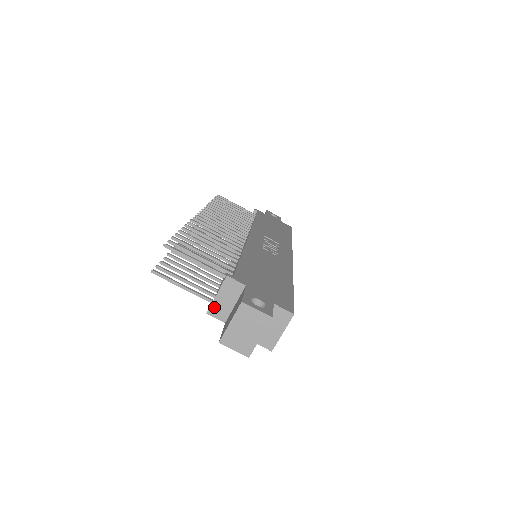
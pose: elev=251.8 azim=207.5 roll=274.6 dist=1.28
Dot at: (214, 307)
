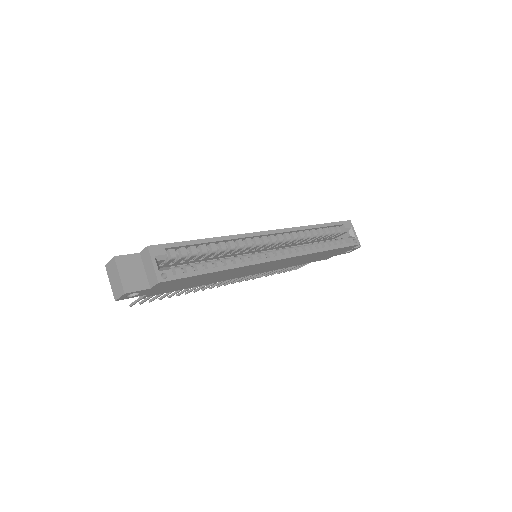
Dot at: occluded
